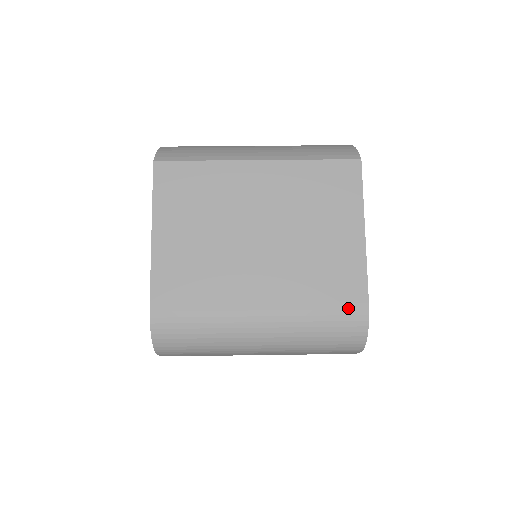
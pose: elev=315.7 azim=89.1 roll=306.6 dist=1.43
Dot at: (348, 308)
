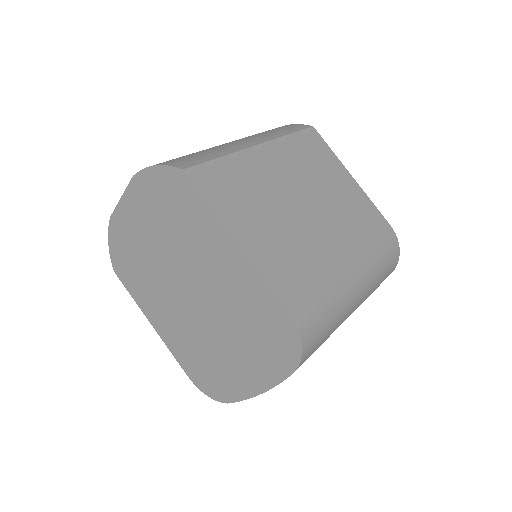
Dot at: (385, 234)
